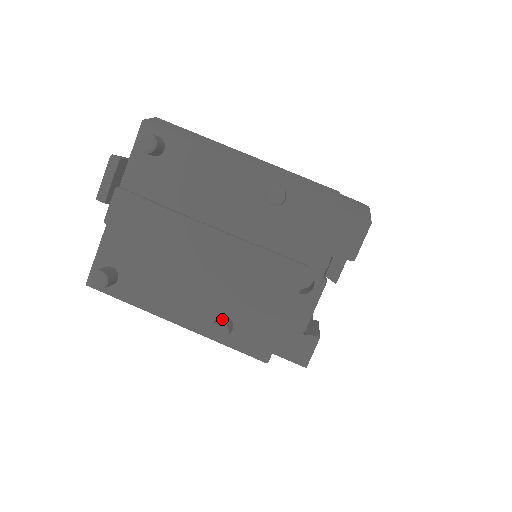
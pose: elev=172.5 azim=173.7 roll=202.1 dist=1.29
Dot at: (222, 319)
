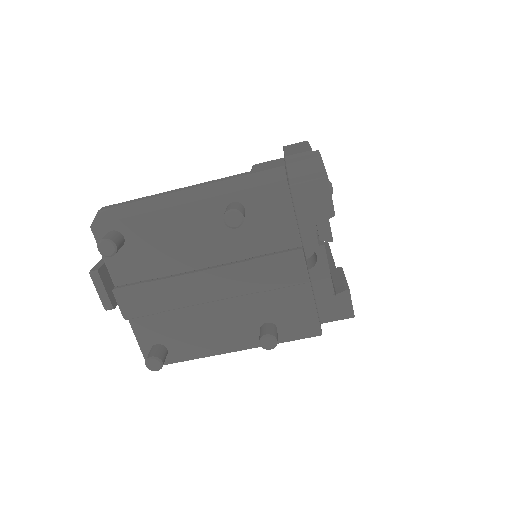
Dot at: (264, 330)
